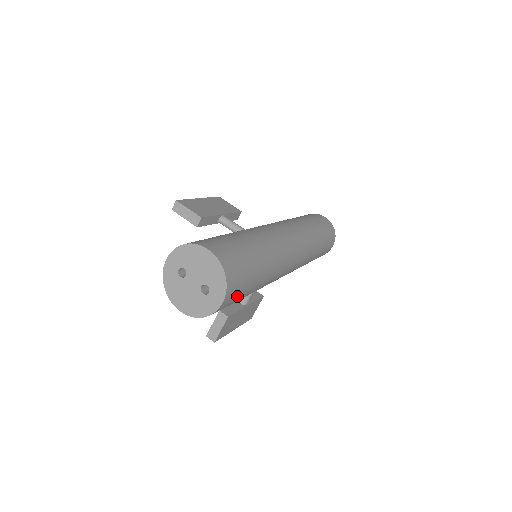
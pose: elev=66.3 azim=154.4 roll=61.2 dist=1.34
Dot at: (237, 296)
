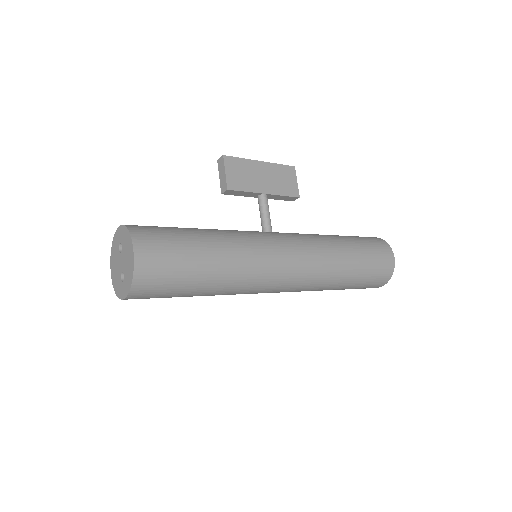
Dot at: (154, 297)
